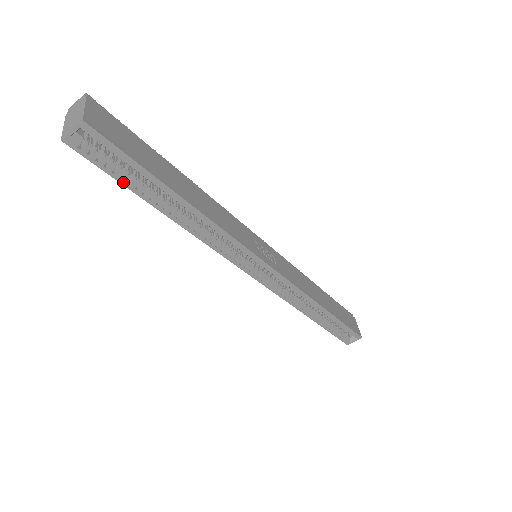
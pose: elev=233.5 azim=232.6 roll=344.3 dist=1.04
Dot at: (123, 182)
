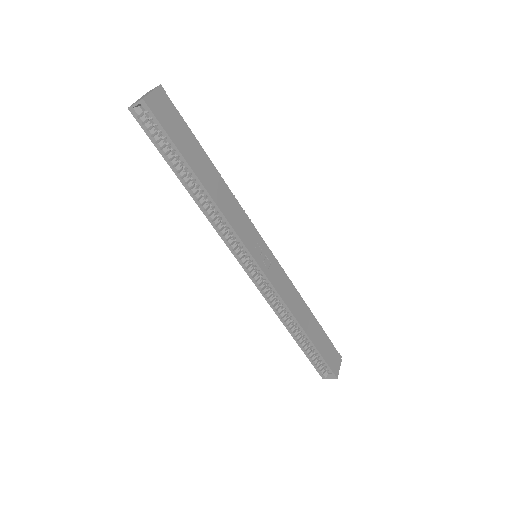
Dot at: (161, 152)
